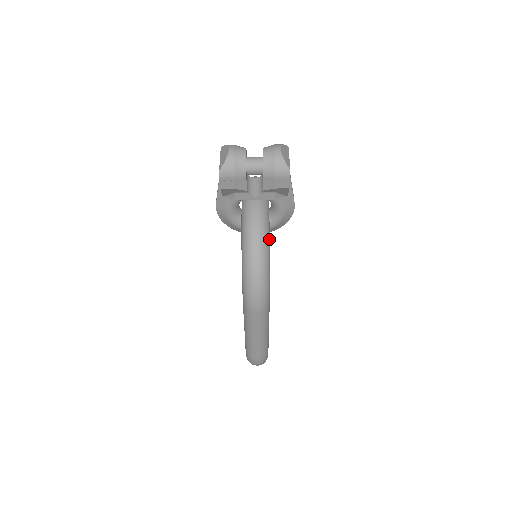
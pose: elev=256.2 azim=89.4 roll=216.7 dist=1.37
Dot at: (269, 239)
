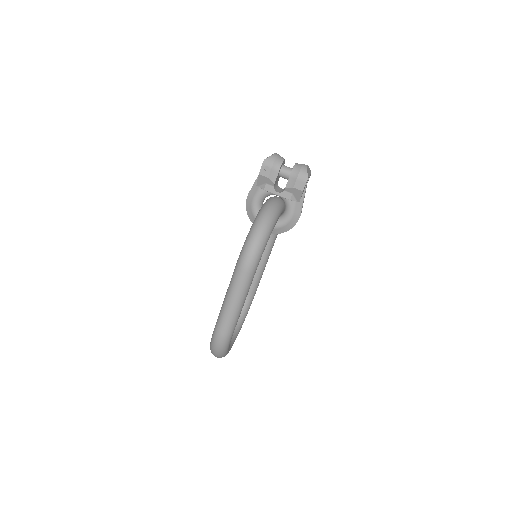
Dot at: (275, 223)
